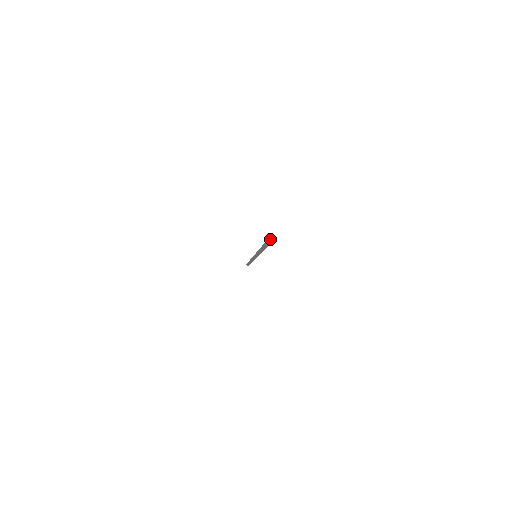
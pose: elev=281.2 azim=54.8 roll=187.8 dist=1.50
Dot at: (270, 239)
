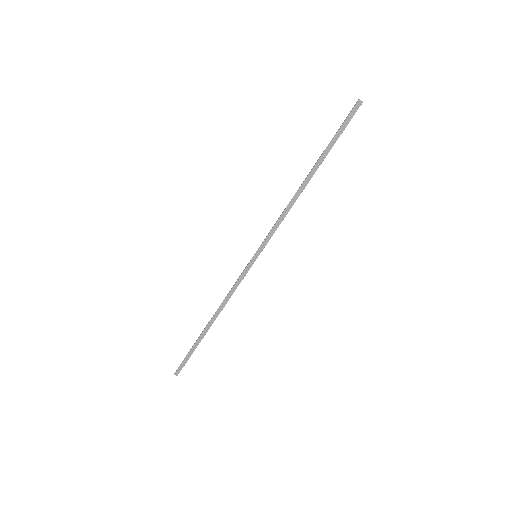
Dot at: (352, 112)
